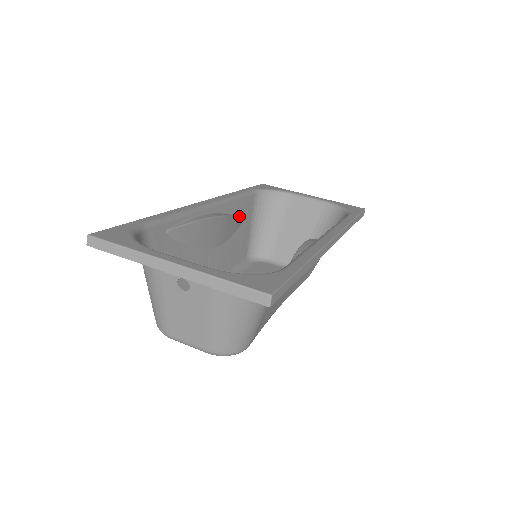
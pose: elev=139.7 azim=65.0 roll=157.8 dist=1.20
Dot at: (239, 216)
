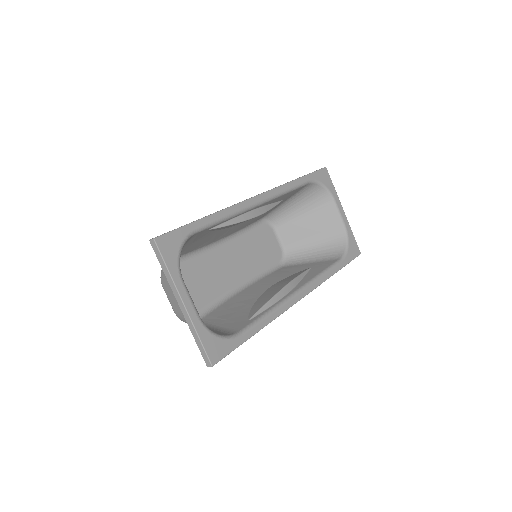
Dot at: (279, 202)
